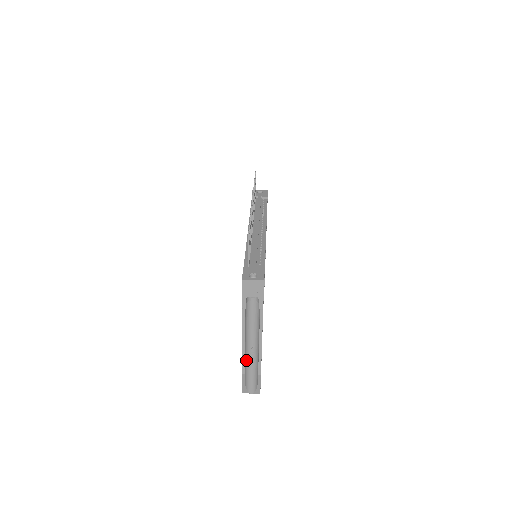
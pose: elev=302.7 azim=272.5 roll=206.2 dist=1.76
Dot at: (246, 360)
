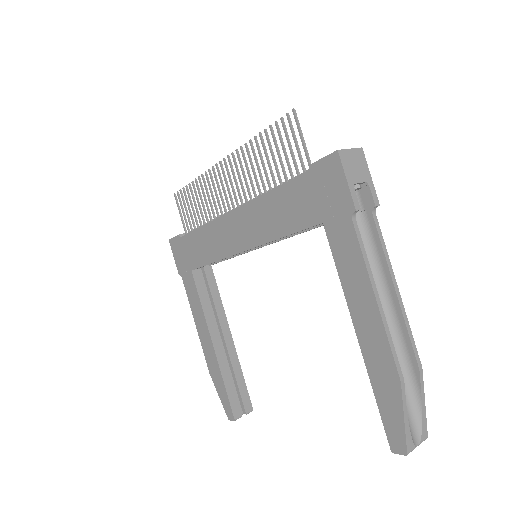
Dot at: (386, 355)
